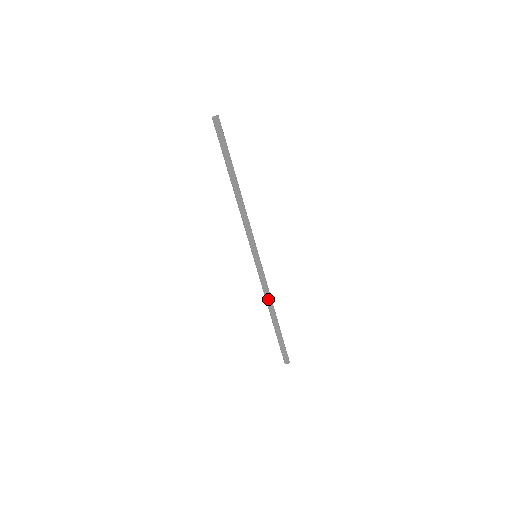
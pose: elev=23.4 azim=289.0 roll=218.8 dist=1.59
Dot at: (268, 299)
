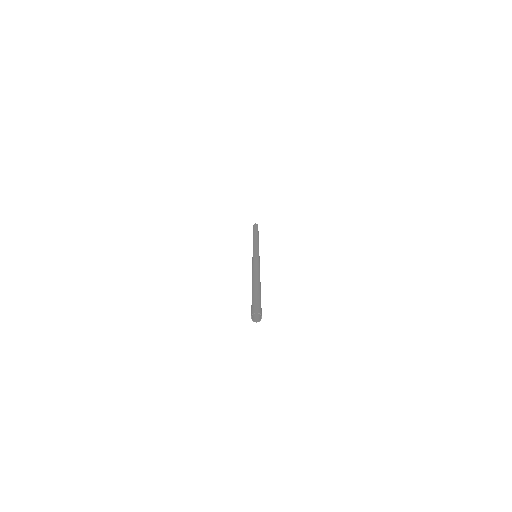
Dot at: (255, 269)
